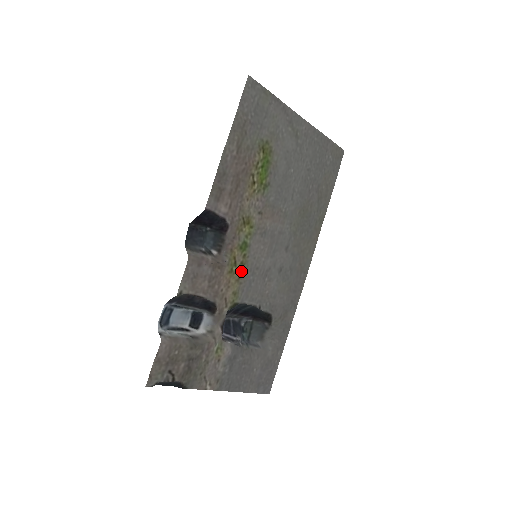
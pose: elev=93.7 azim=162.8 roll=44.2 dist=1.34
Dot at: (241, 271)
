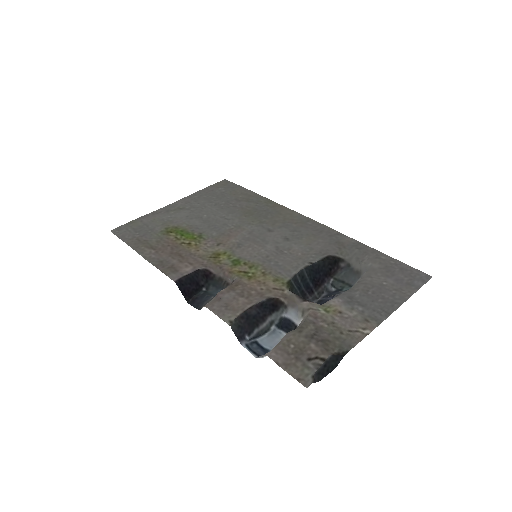
Dot at: (258, 270)
